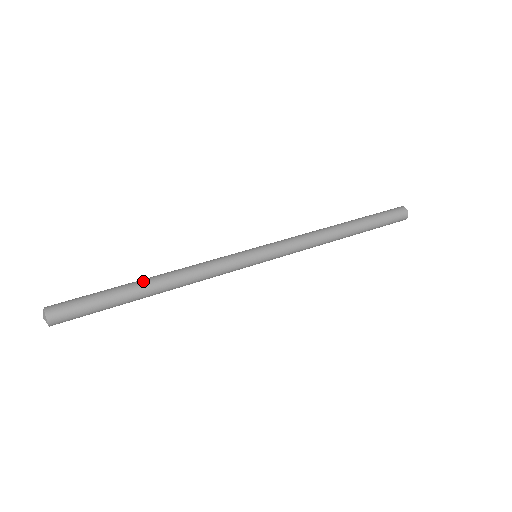
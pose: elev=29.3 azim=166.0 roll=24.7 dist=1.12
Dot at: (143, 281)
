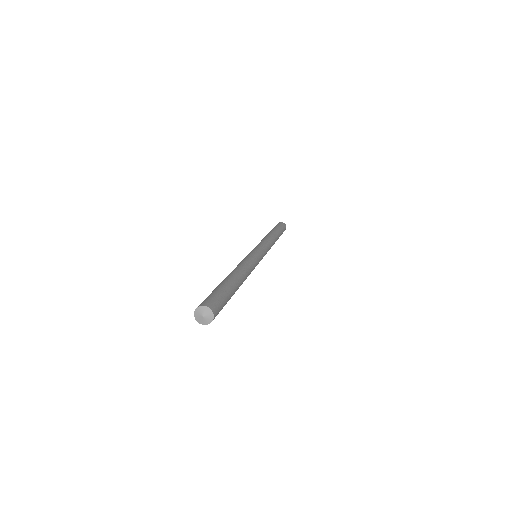
Dot at: (226, 277)
